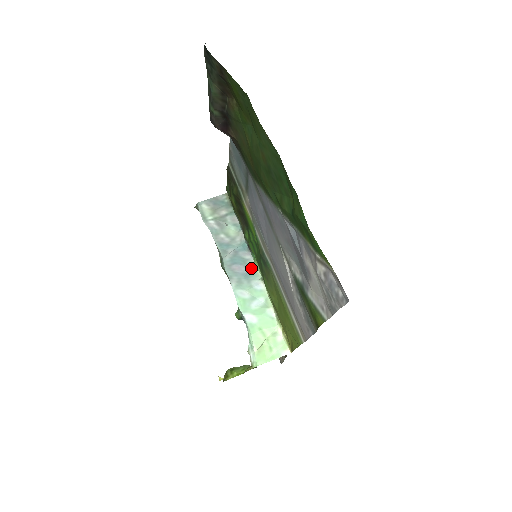
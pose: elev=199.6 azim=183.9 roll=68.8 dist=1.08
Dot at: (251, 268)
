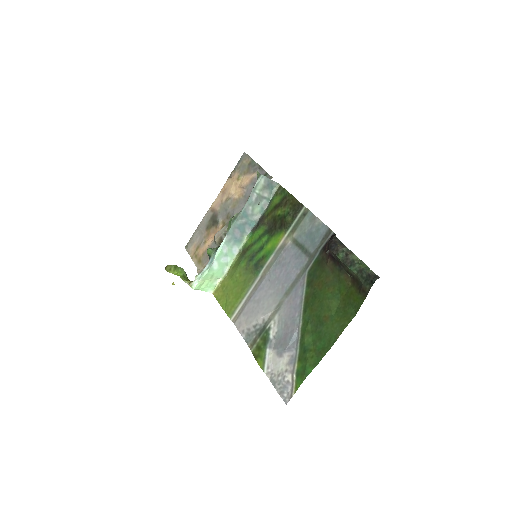
Dot at: (242, 238)
